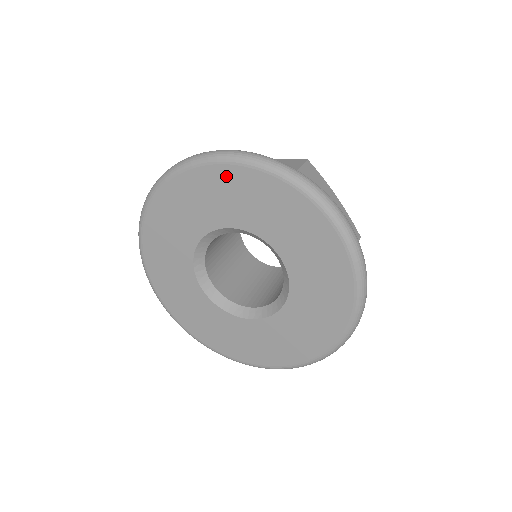
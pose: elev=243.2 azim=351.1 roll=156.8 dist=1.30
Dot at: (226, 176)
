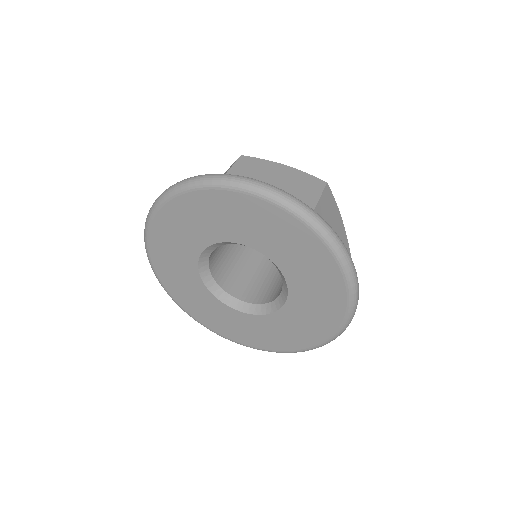
Dot at: (170, 215)
